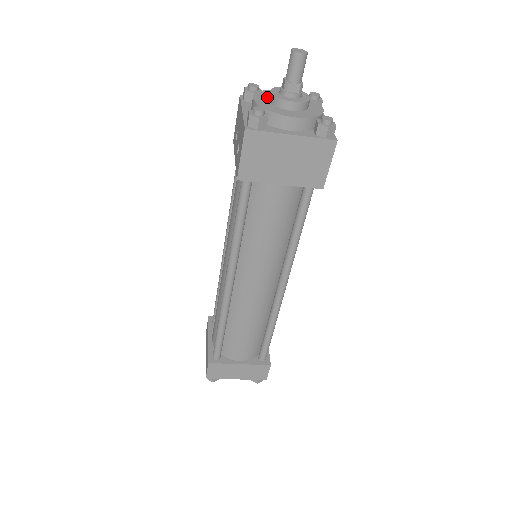
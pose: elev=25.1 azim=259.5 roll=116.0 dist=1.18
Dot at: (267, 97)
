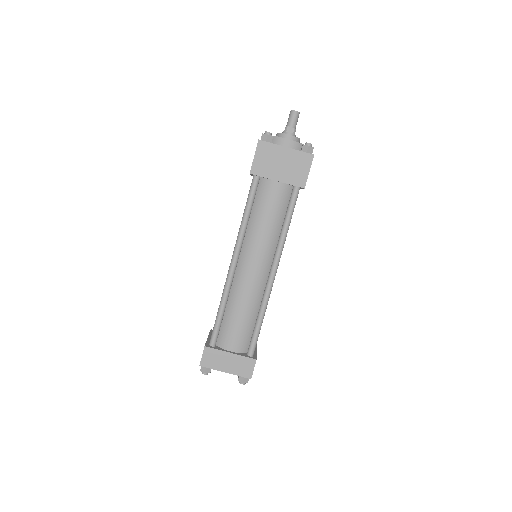
Dot at: occluded
